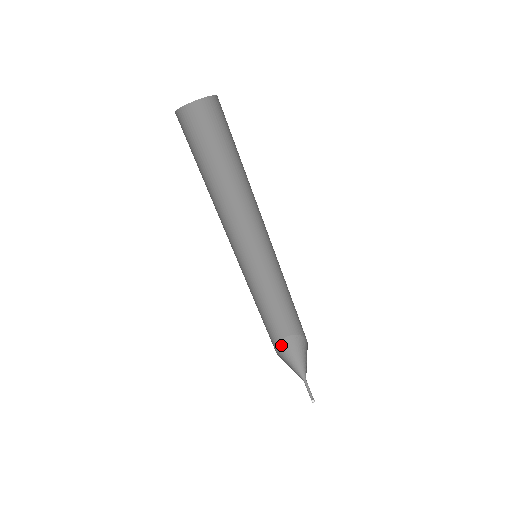
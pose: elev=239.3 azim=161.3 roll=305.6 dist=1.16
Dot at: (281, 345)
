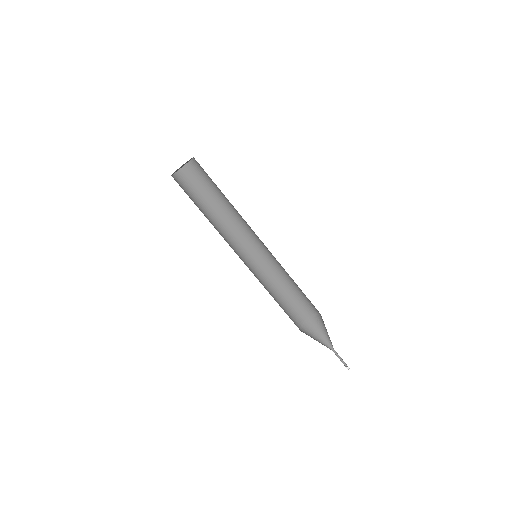
Dot at: (302, 329)
